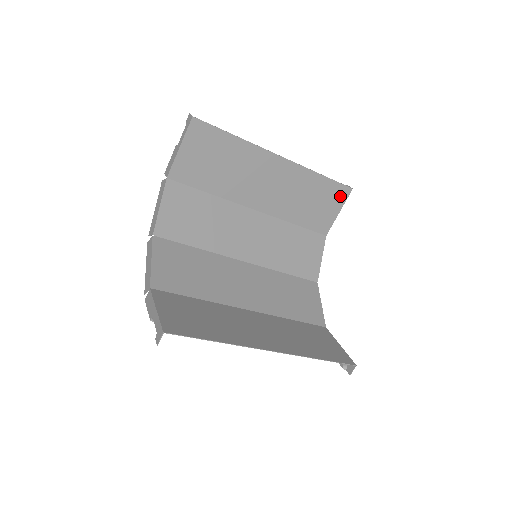
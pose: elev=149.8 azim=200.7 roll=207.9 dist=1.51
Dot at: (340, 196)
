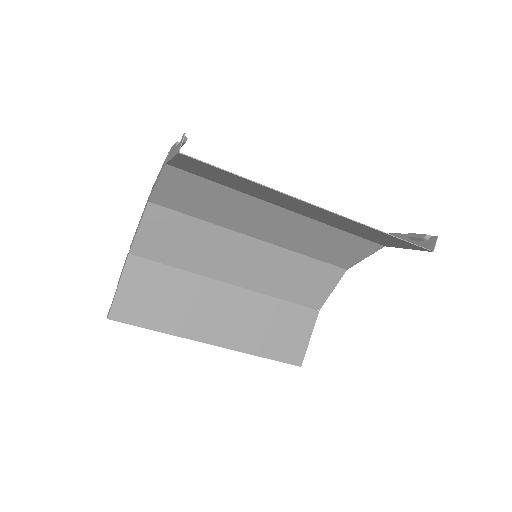
Dot at: (411, 246)
